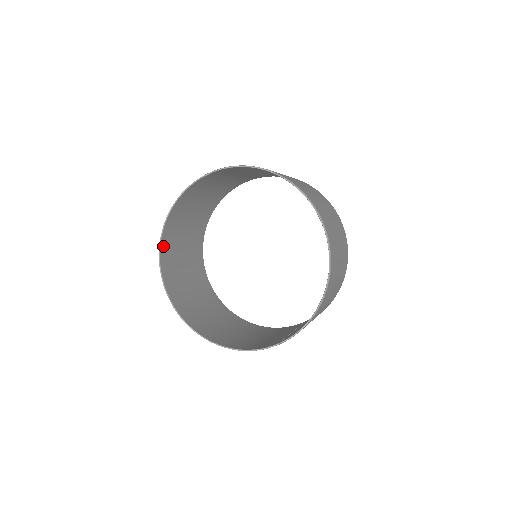
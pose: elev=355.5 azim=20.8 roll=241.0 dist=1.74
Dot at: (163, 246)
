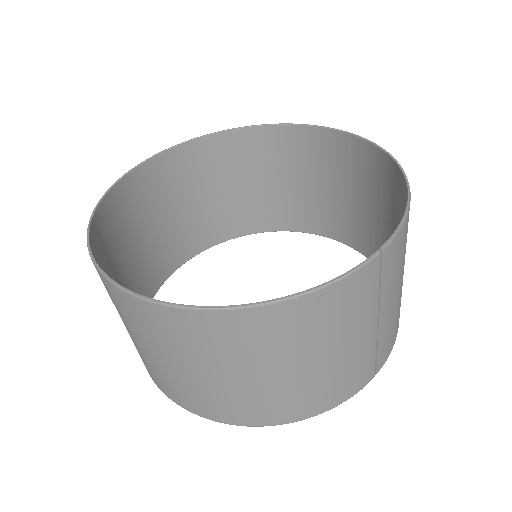
Dot at: (93, 233)
